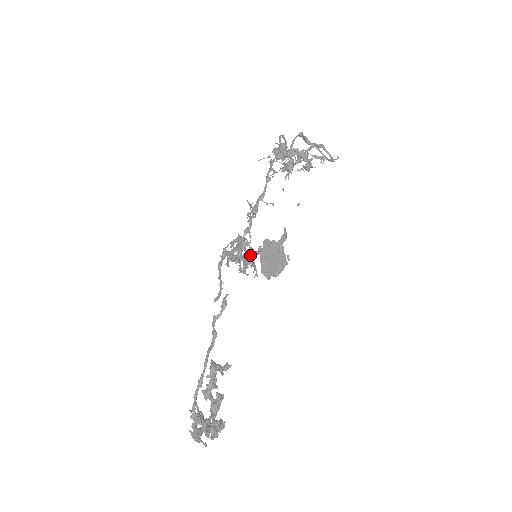
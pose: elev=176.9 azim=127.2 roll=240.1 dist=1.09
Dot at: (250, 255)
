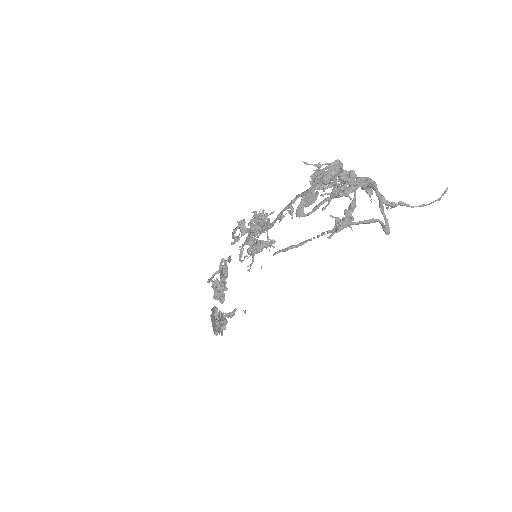
Dot at: (254, 249)
